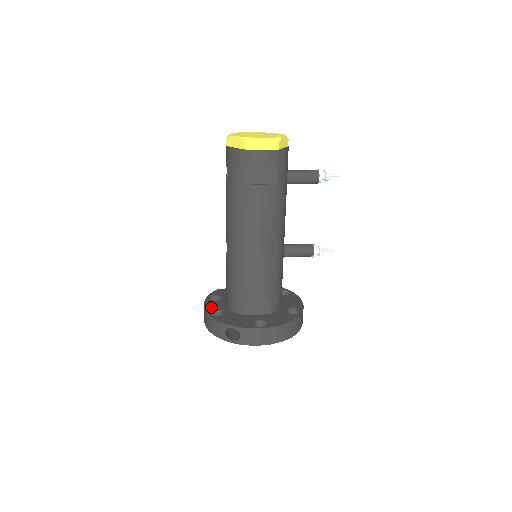
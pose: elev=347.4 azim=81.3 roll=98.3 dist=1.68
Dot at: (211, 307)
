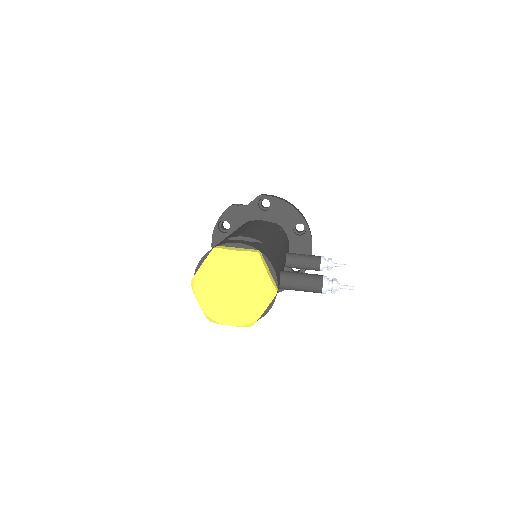
Dot at: occluded
